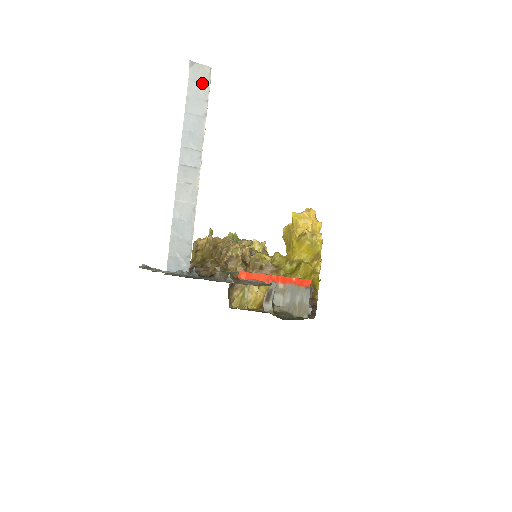
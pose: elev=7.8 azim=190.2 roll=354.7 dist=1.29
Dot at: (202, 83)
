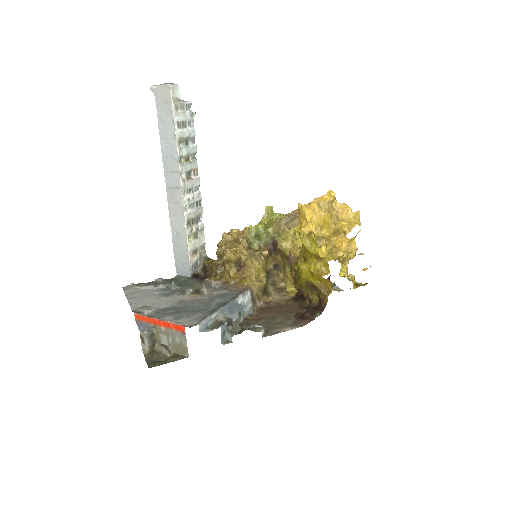
Dot at: (166, 104)
